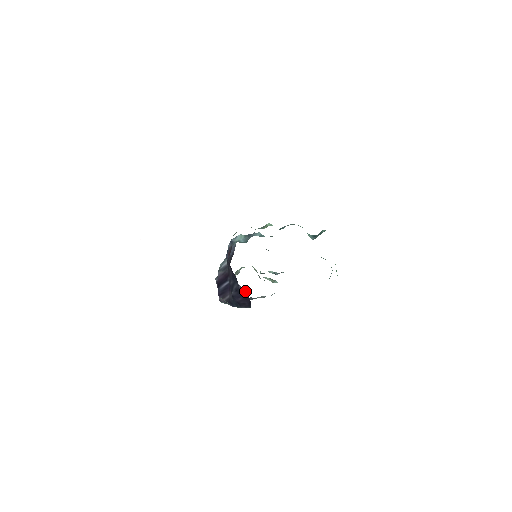
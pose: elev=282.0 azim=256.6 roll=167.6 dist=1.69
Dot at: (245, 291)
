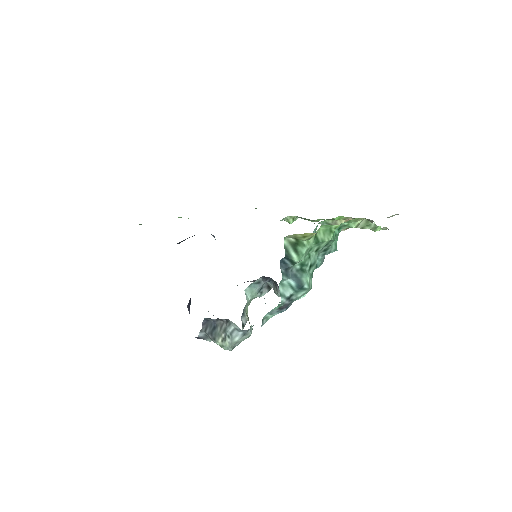
Dot at: occluded
